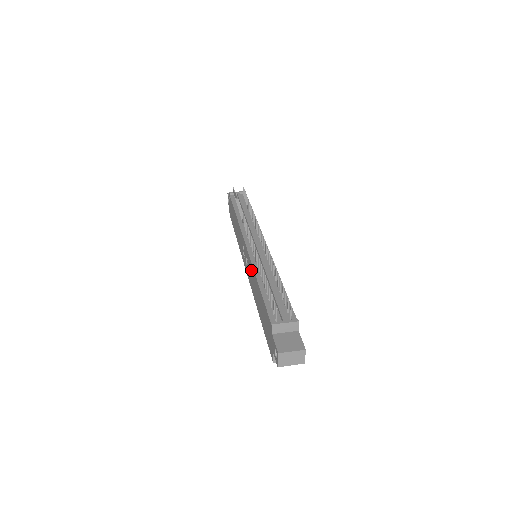
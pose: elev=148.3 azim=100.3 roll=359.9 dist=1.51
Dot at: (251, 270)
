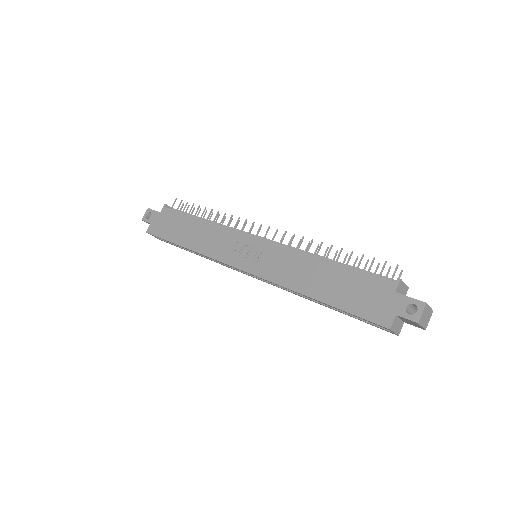
Dot at: (284, 256)
